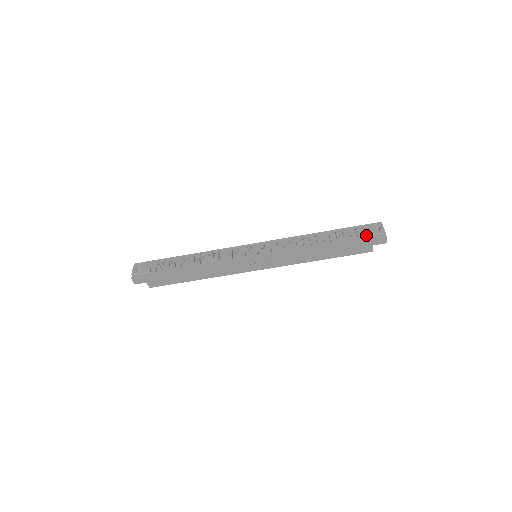
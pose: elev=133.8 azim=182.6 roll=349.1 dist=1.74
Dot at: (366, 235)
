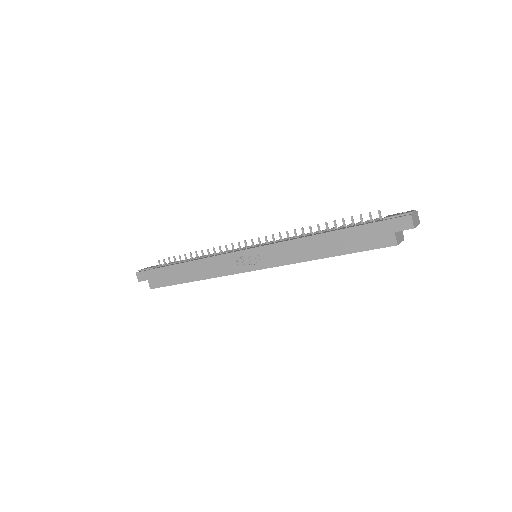
Dot at: (384, 217)
